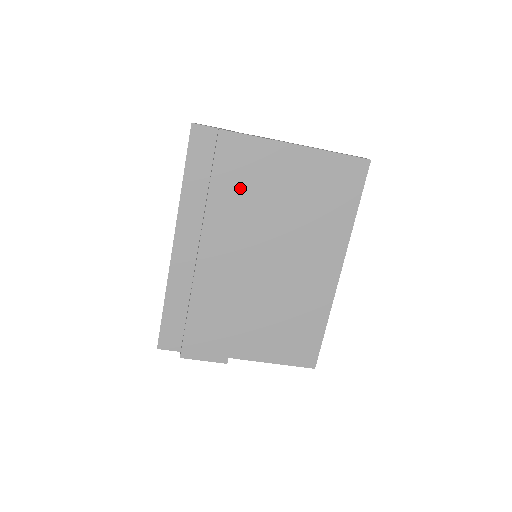
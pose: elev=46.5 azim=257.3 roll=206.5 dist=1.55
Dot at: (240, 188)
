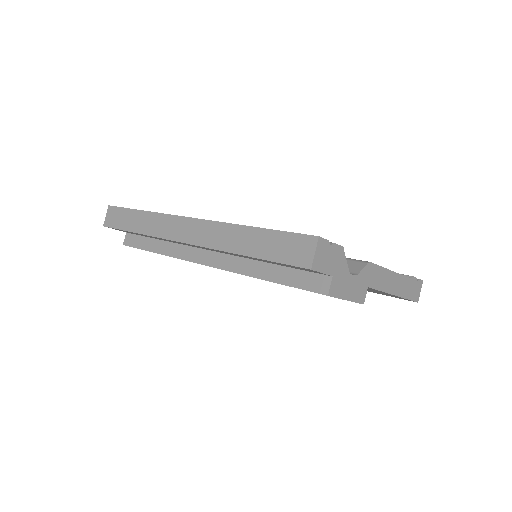
Dot at: occluded
